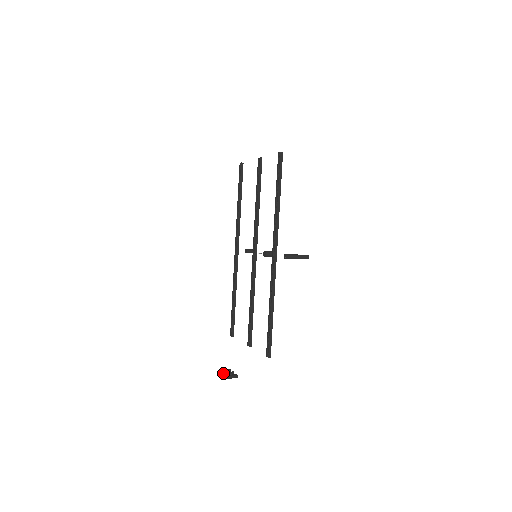
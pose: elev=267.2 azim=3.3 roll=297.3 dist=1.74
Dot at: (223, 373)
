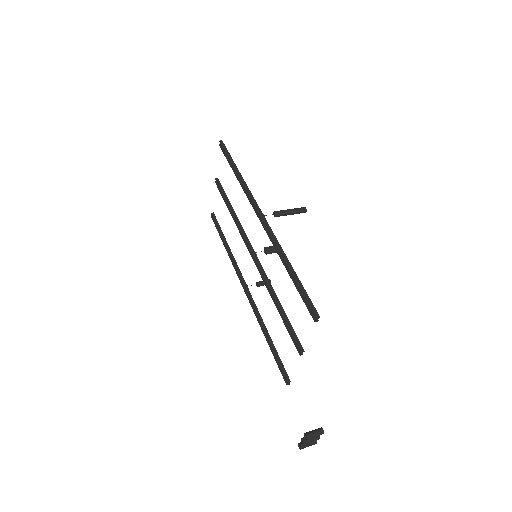
Dot at: (301, 438)
